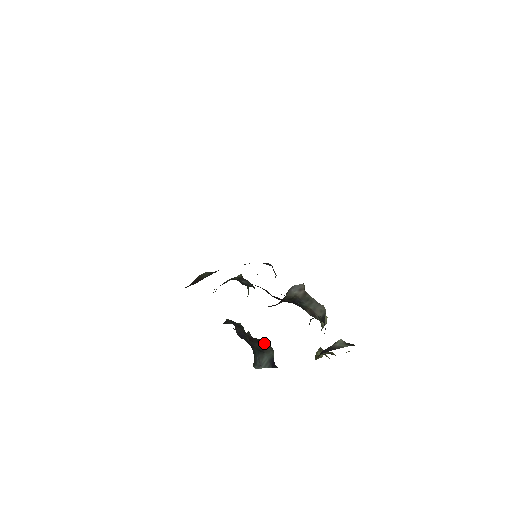
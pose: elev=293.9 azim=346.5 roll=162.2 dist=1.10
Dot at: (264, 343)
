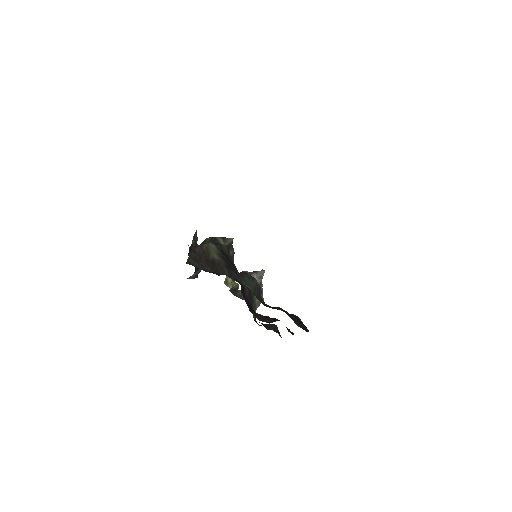
Dot at: occluded
